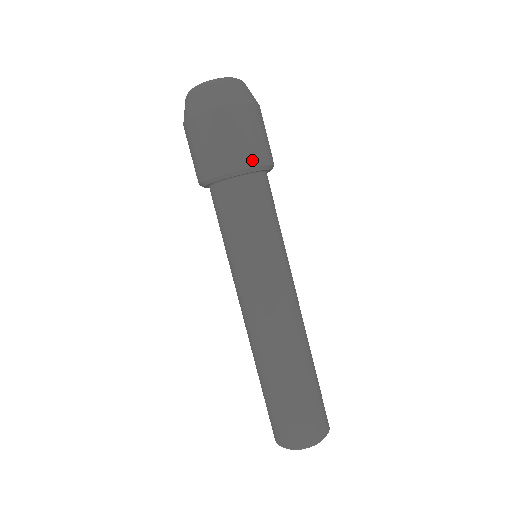
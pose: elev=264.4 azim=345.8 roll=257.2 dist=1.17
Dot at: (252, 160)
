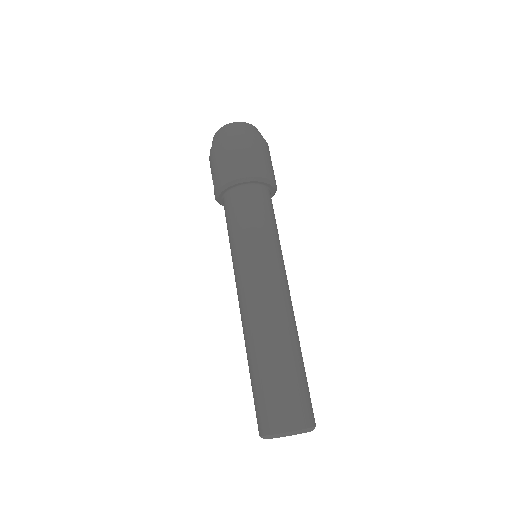
Dot at: (269, 175)
